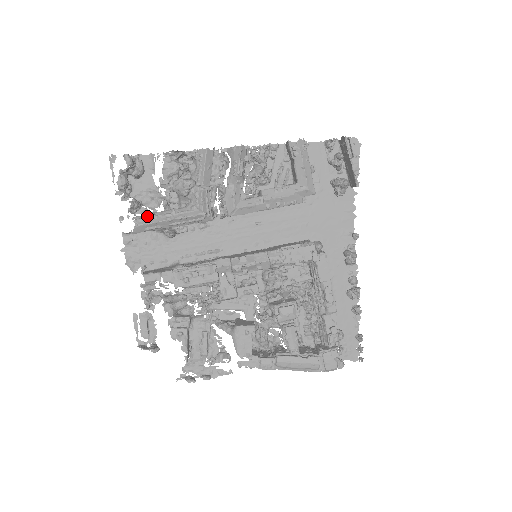
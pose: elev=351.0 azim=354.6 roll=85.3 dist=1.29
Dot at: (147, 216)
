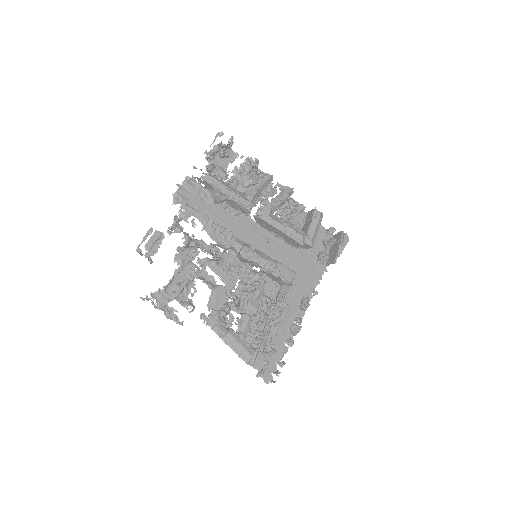
Dot at: occluded
